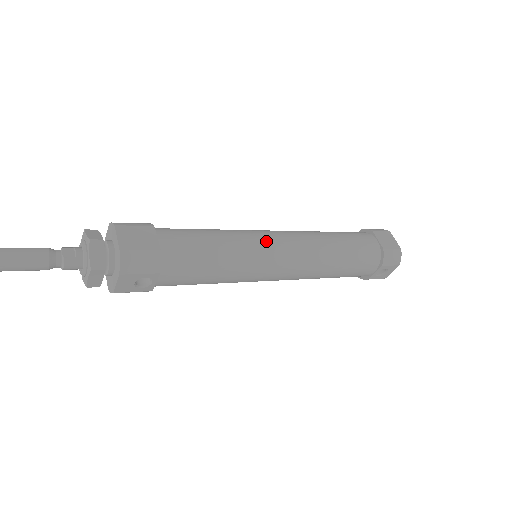
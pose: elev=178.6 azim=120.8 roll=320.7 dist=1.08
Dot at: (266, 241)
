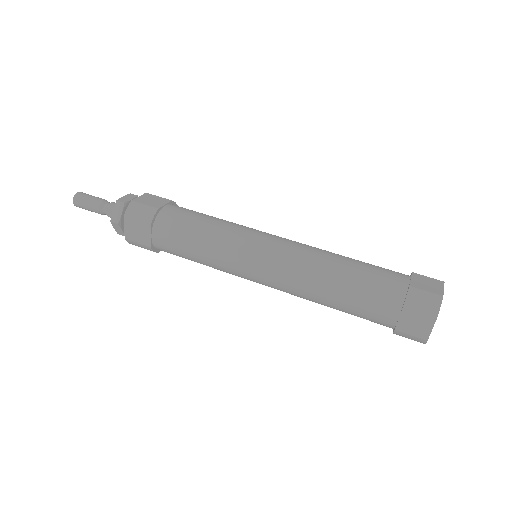
Dot at: (244, 269)
